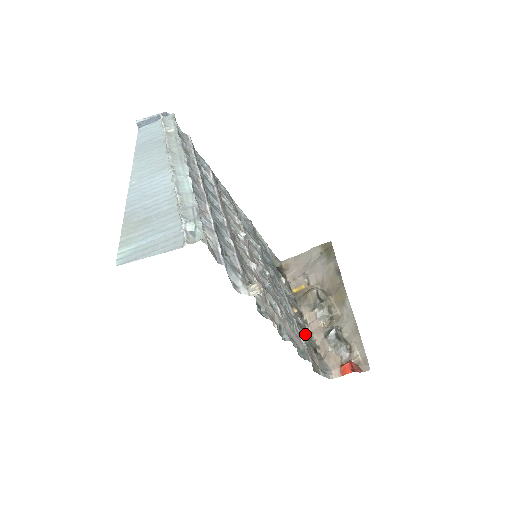
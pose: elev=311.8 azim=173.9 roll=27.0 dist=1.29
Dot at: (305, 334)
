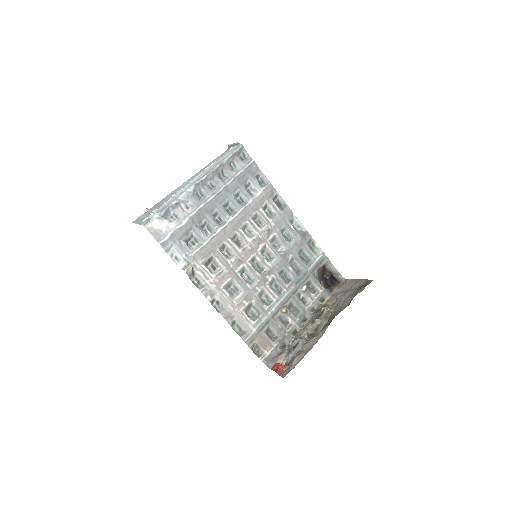
Dot at: (283, 330)
